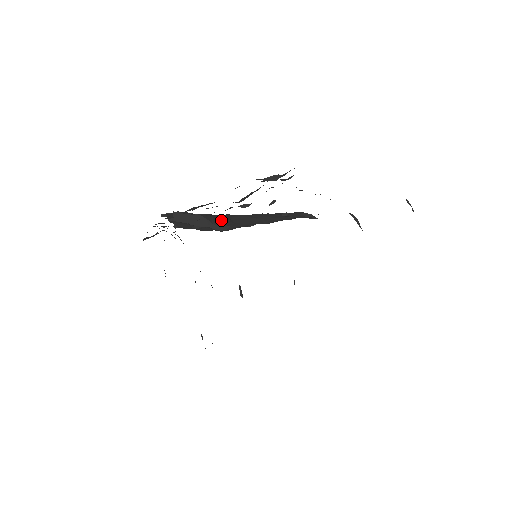
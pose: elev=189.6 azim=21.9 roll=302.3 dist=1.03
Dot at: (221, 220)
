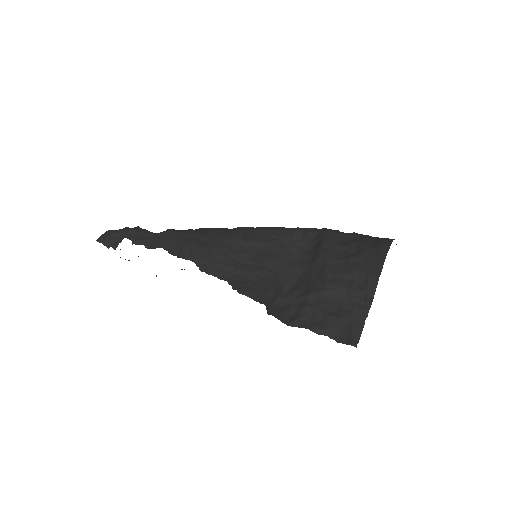
Dot at: (276, 280)
